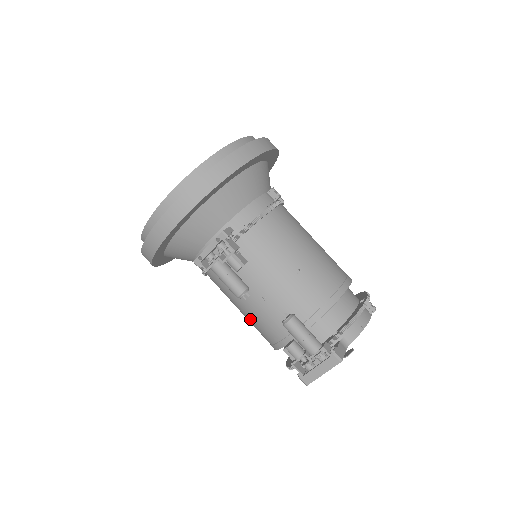
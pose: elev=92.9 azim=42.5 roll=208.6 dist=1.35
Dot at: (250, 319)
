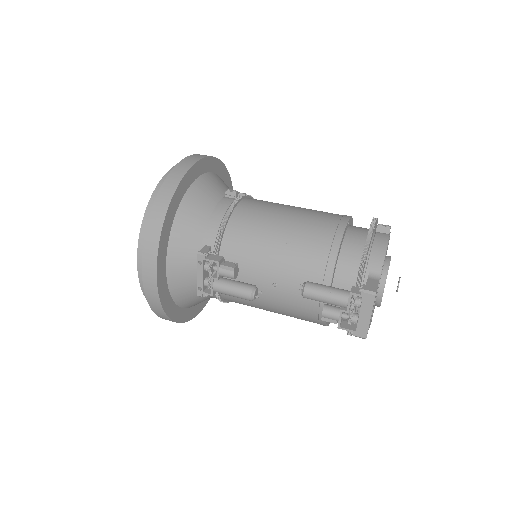
Dot at: (284, 313)
